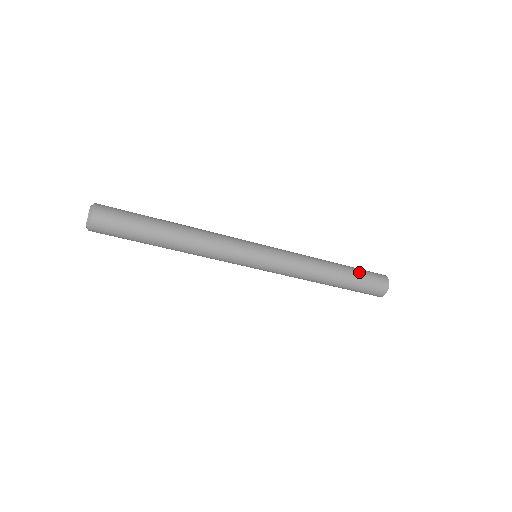
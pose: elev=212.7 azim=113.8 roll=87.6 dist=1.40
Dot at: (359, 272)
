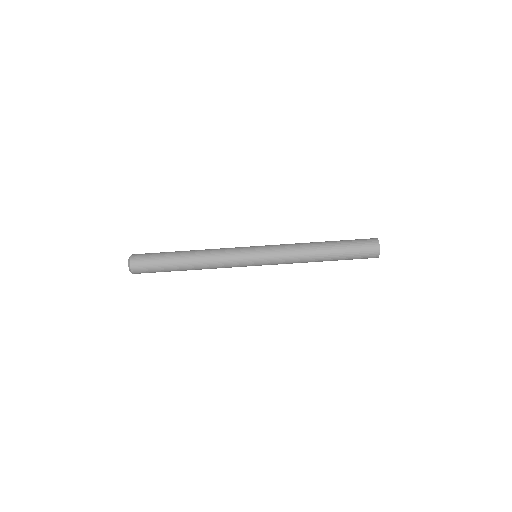
Dot at: occluded
